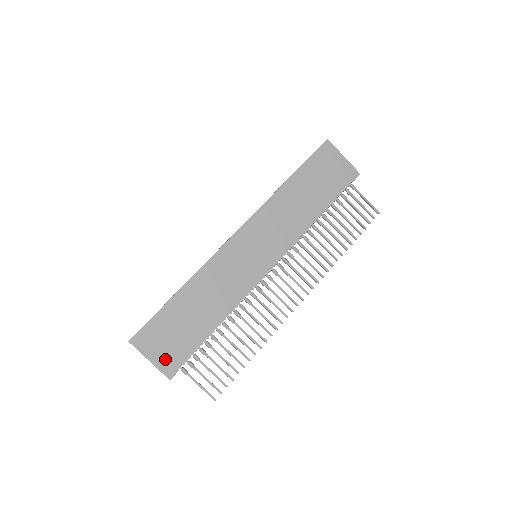
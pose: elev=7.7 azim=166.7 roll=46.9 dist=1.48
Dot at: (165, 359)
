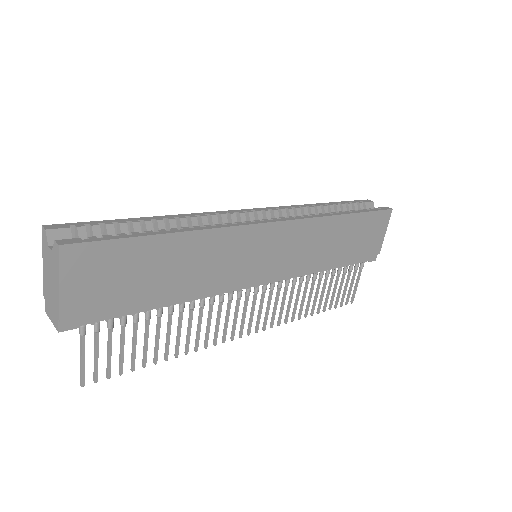
Dot at: (80, 303)
